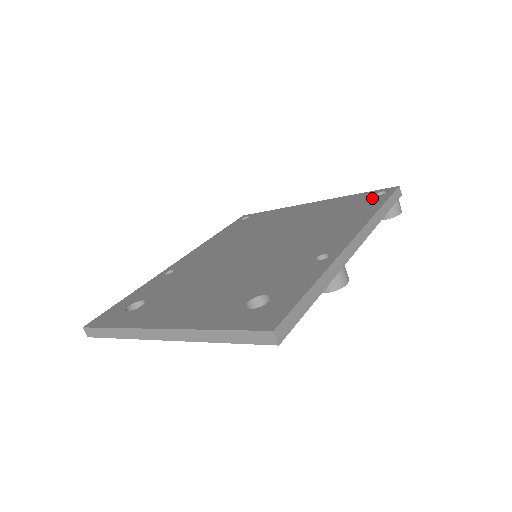
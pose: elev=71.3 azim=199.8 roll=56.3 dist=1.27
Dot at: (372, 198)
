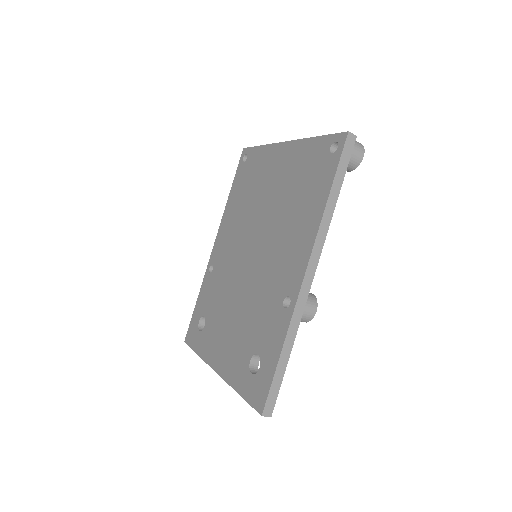
Dot at: (325, 162)
